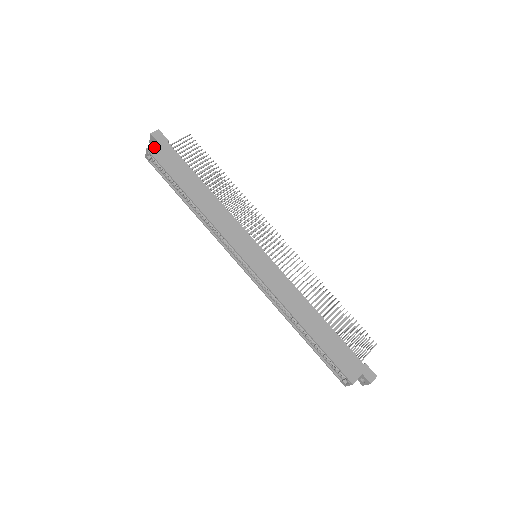
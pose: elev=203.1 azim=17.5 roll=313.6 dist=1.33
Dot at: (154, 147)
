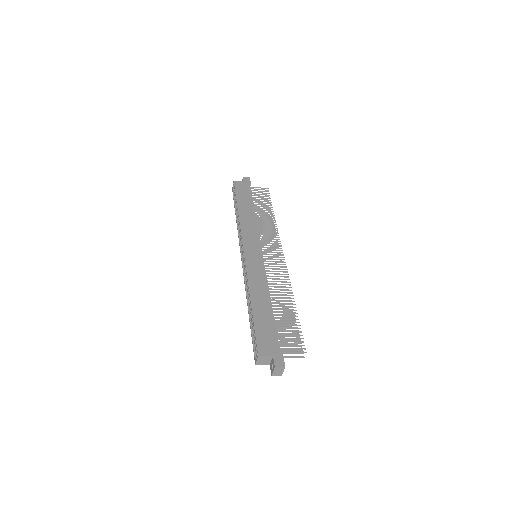
Dot at: (239, 182)
